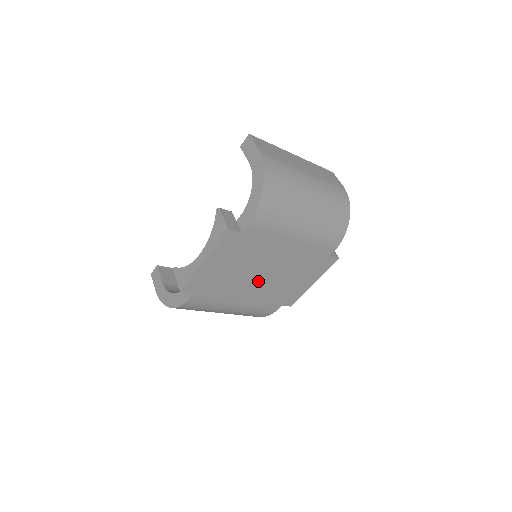
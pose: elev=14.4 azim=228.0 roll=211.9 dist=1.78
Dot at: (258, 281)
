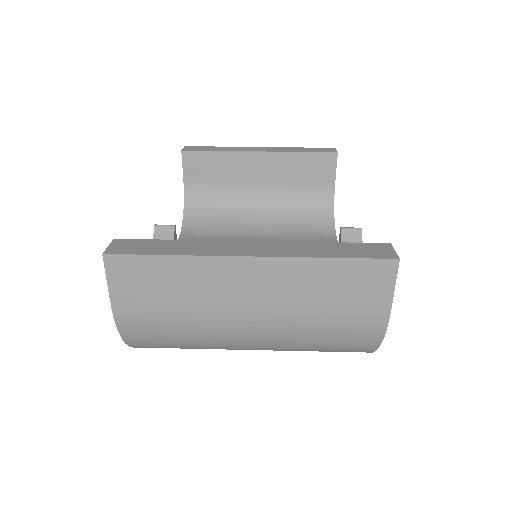
Dot at: occluded
